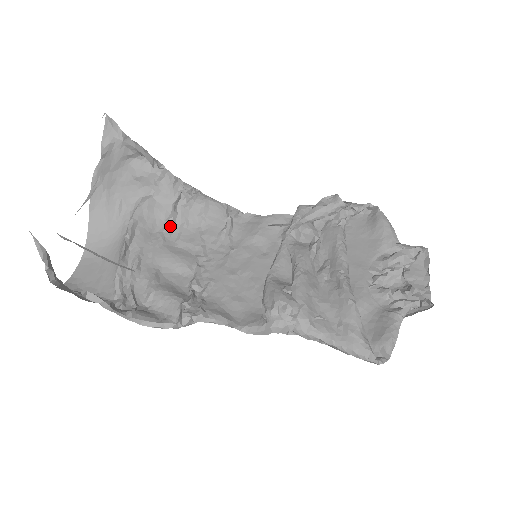
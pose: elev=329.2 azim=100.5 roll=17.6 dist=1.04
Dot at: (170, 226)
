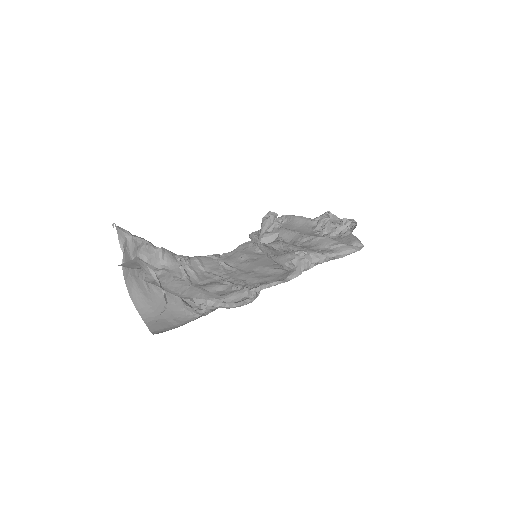
Dot at: (187, 278)
